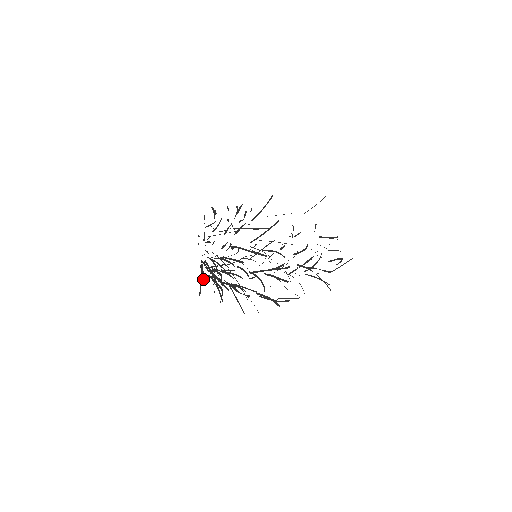
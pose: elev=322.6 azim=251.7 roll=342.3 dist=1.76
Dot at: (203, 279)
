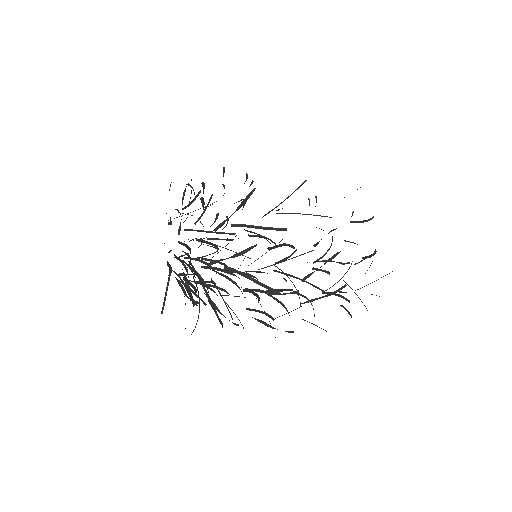
Dot at: occluded
